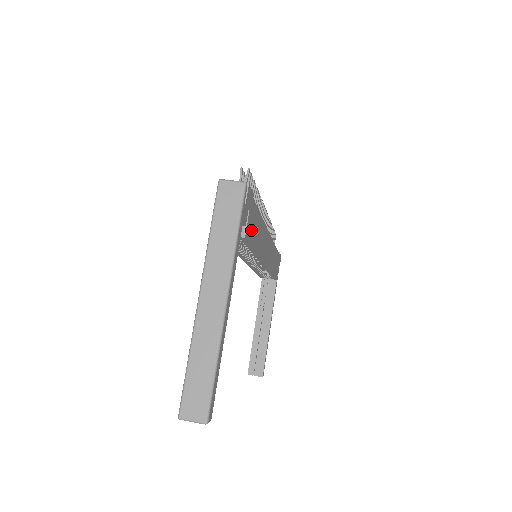
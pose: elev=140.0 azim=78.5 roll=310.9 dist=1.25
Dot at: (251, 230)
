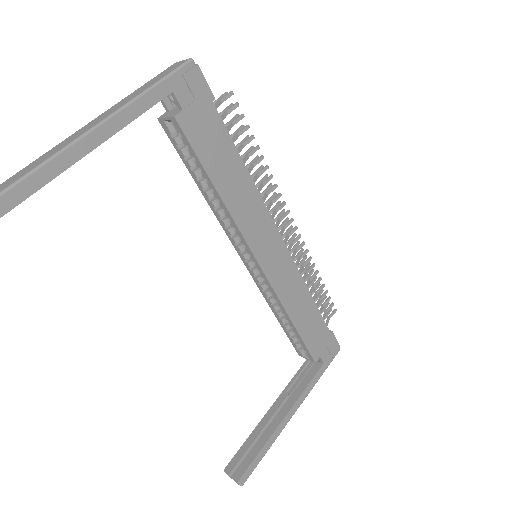
Dot at: (201, 137)
